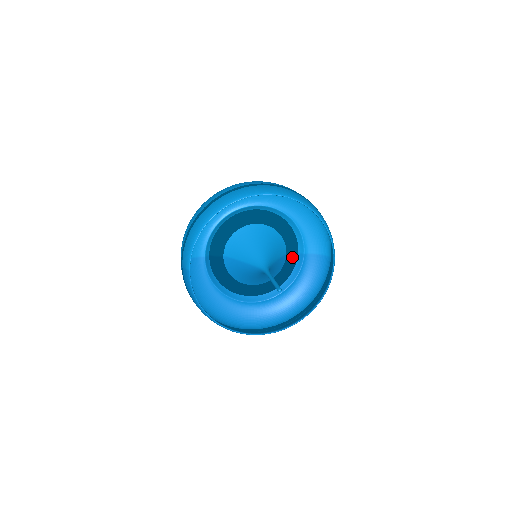
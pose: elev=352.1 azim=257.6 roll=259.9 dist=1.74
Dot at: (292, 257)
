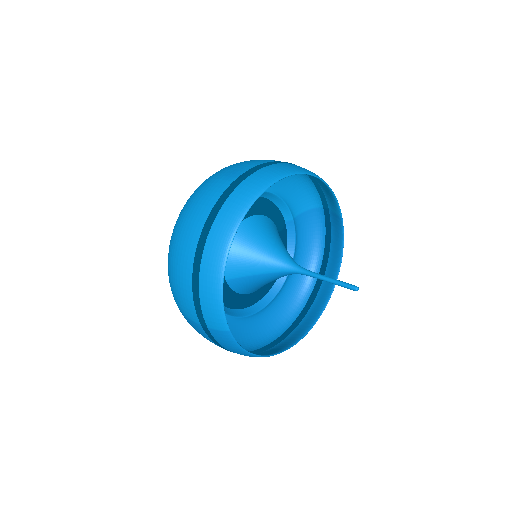
Dot at: (284, 231)
